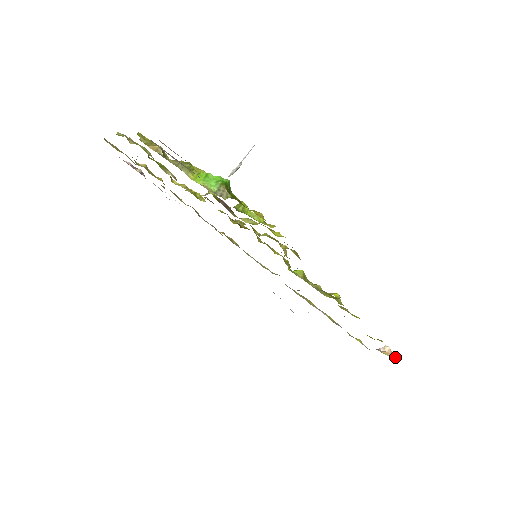
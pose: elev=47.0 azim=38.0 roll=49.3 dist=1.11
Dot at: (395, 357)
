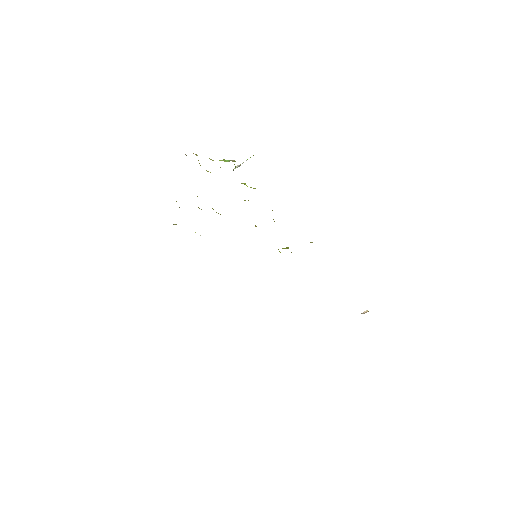
Dot at: occluded
